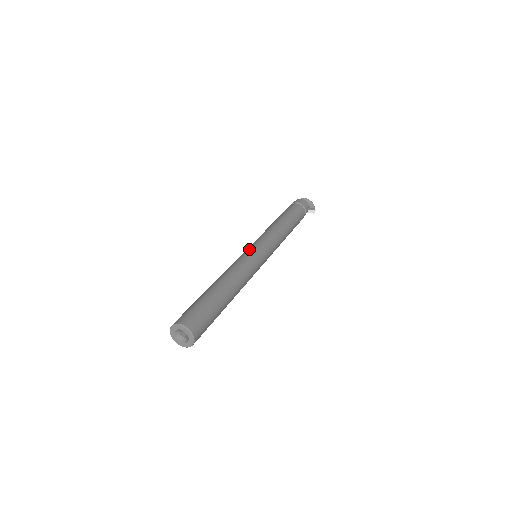
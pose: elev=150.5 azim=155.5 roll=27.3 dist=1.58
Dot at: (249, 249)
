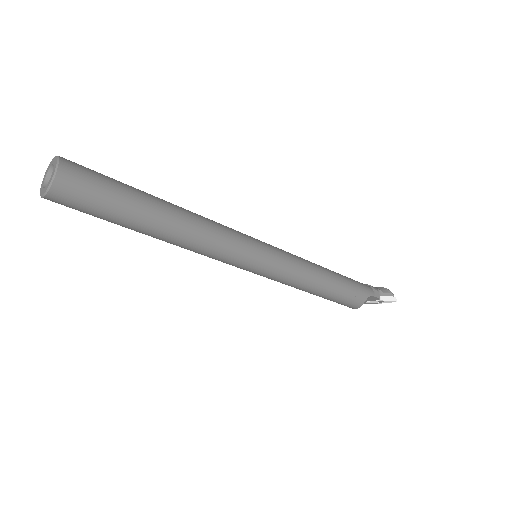
Dot at: occluded
